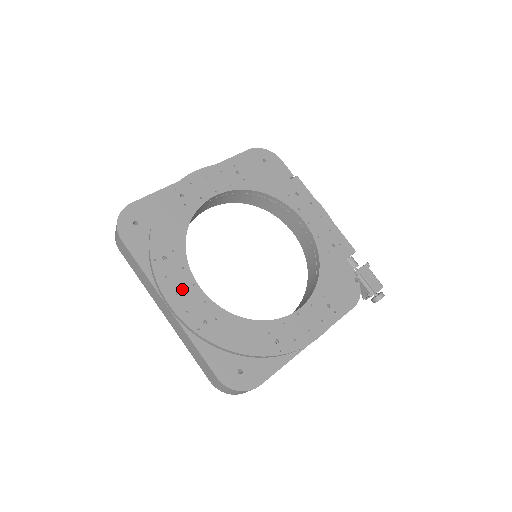
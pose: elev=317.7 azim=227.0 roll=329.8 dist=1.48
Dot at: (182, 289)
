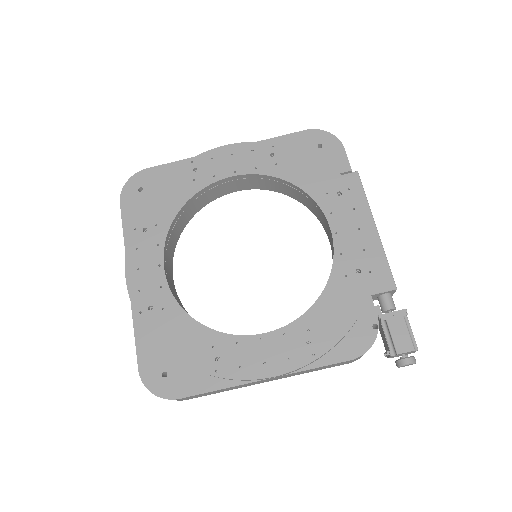
Dot at: (146, 266)
